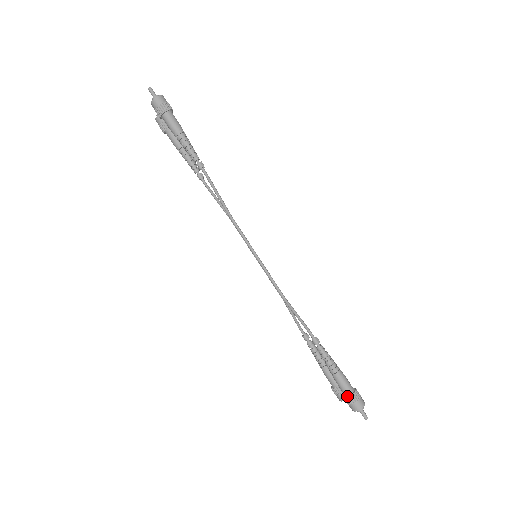
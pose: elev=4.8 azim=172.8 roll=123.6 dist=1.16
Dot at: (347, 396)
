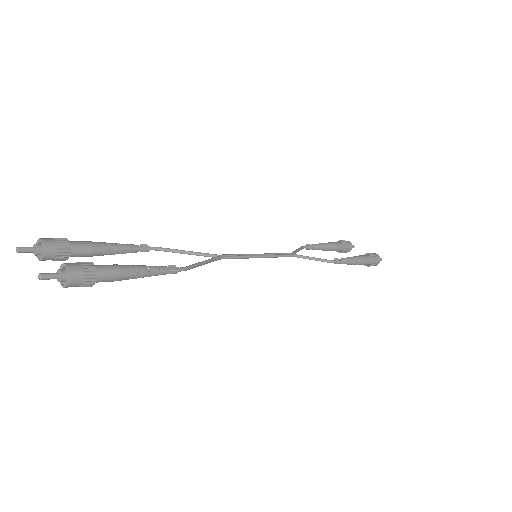
Dot at: occluded
